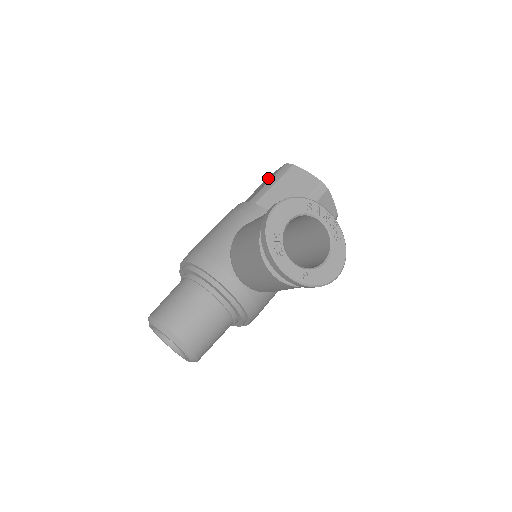
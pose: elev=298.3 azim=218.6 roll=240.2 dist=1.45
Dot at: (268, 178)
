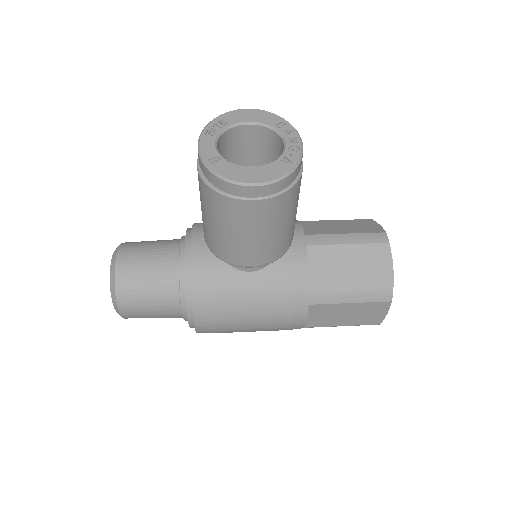
Dot at: occluded
